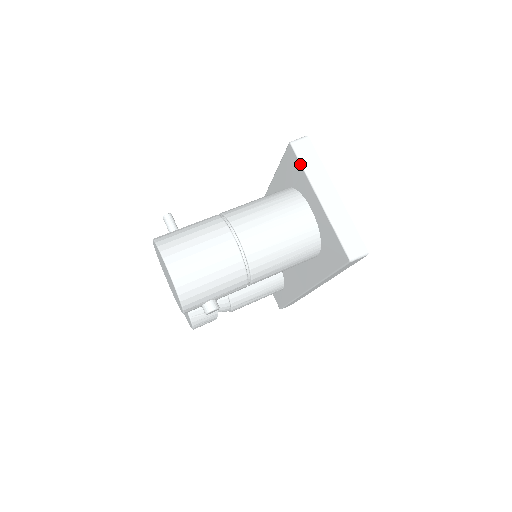
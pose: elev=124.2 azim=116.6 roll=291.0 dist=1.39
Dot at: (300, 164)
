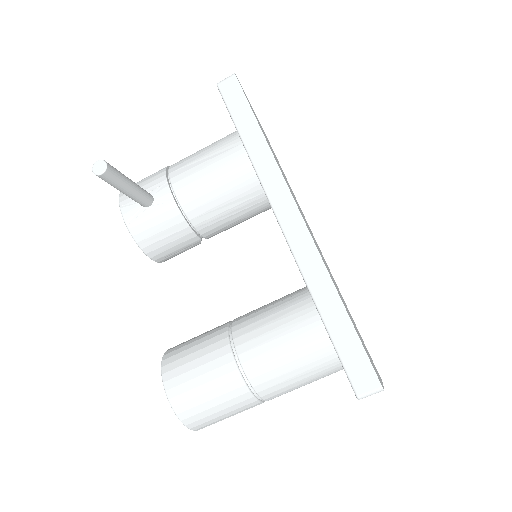
Dot at: occluded
